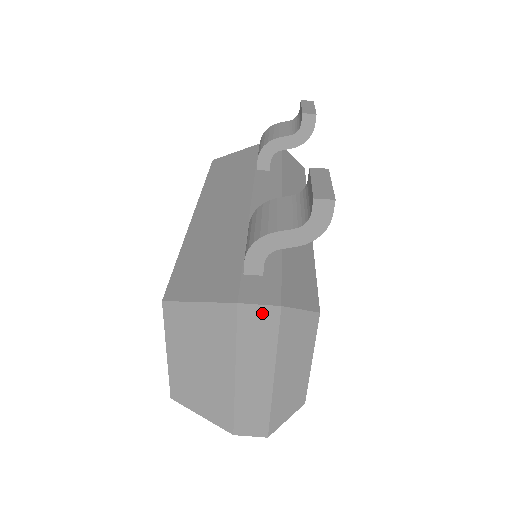
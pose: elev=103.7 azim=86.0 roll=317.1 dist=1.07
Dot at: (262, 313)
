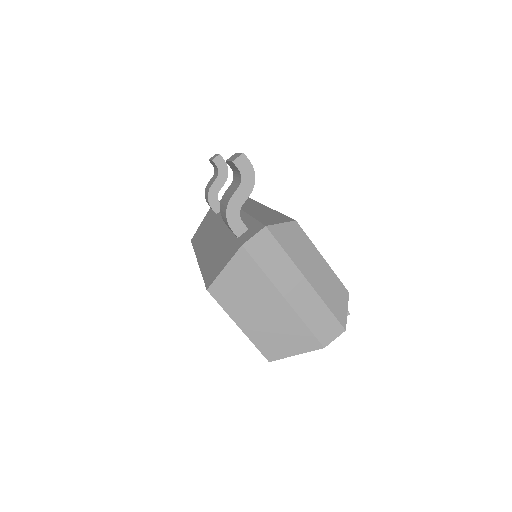
Dot at: (260, 240)
